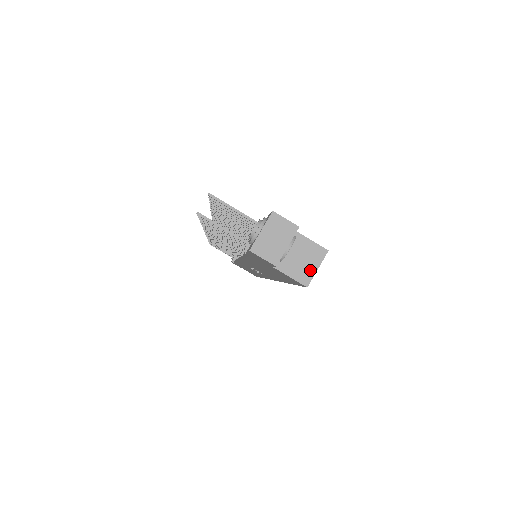
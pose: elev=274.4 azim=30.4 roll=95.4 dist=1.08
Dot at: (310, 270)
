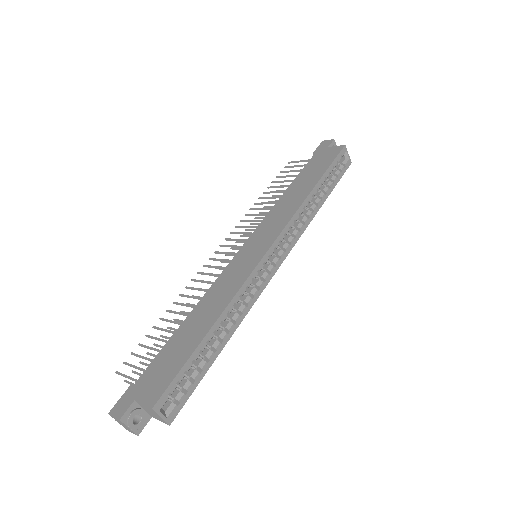
Dot at: (160, 418)
